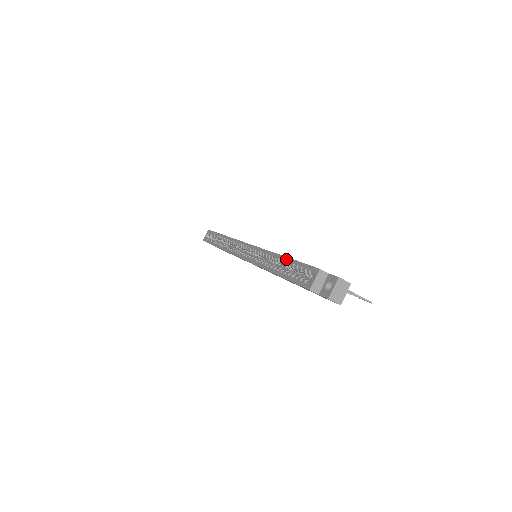
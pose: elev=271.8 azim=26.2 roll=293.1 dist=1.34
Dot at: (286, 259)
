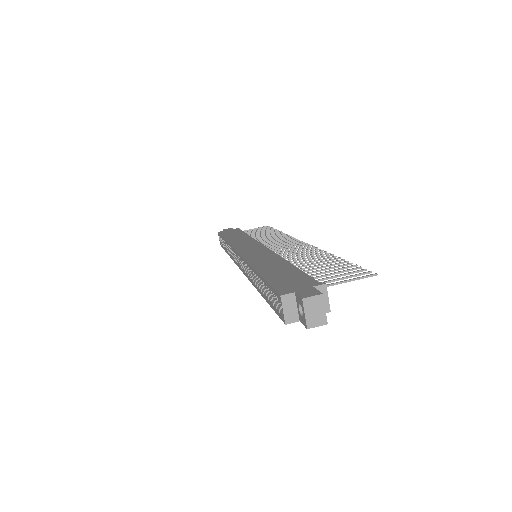
Dot at: (260, 278)
